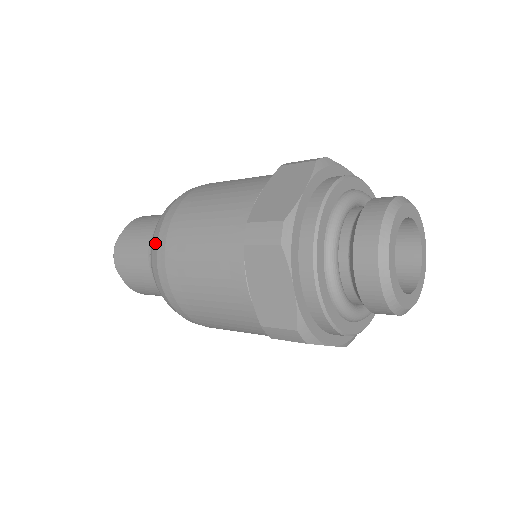
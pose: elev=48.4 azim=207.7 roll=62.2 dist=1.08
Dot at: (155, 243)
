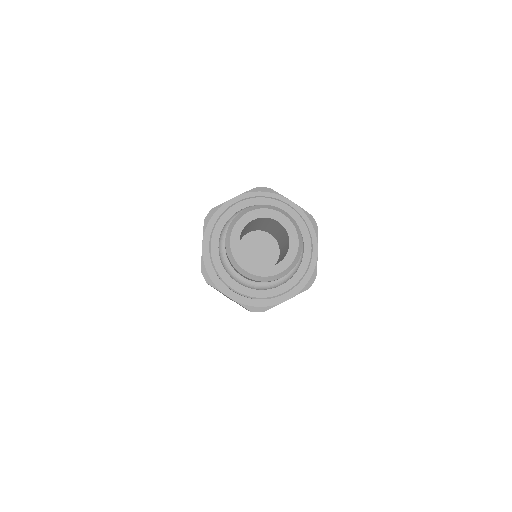
Dot at: occluded
